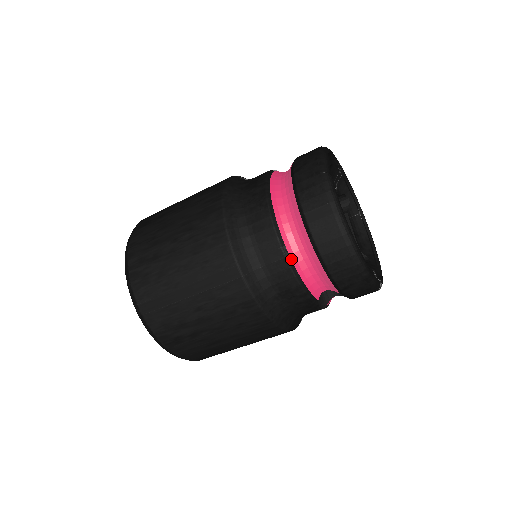
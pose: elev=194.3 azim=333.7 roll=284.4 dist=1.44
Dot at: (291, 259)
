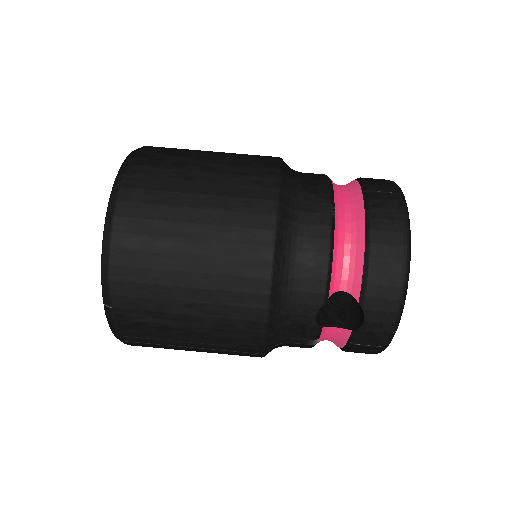
Dot at: (335, 221)
